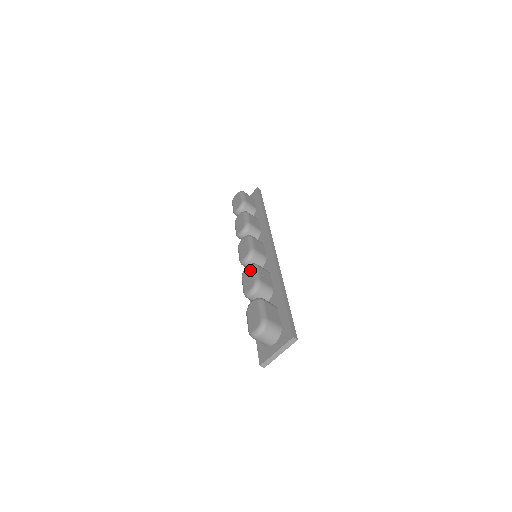
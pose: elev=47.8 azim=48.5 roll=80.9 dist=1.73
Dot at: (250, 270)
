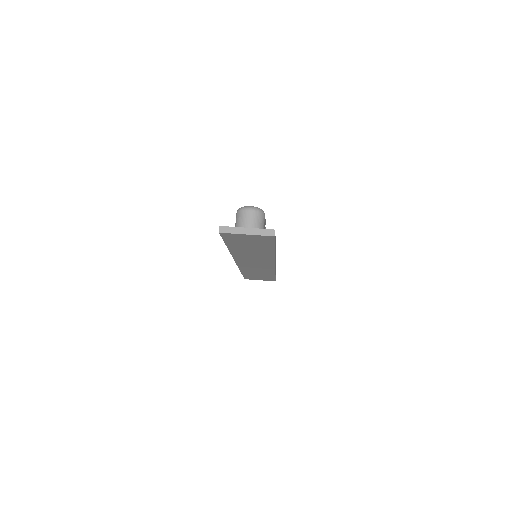
Dot at: occluded
